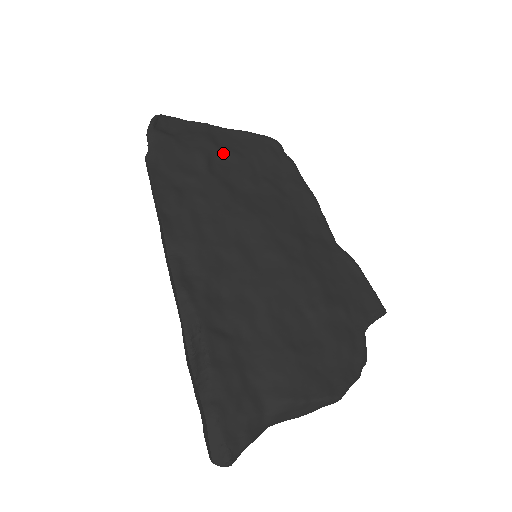
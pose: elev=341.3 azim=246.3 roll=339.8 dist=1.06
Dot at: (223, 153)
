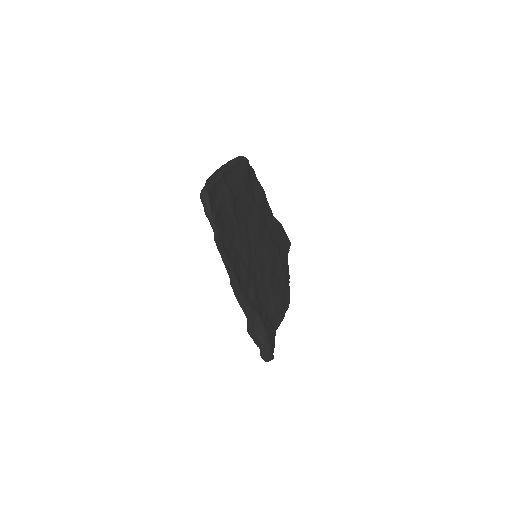
Dot at: (236, 197)
